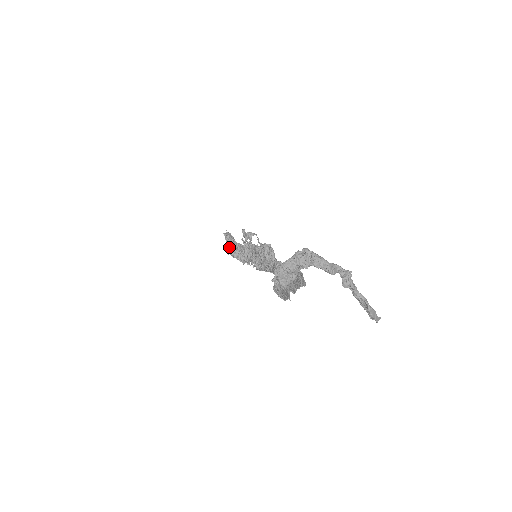
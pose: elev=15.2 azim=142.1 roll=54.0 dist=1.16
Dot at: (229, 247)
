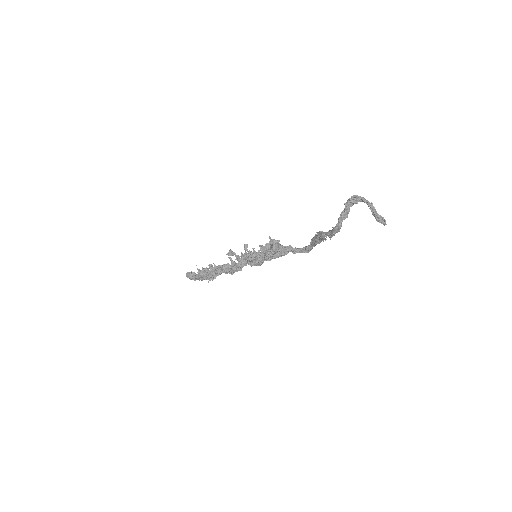
Dot at: (203, 276)
